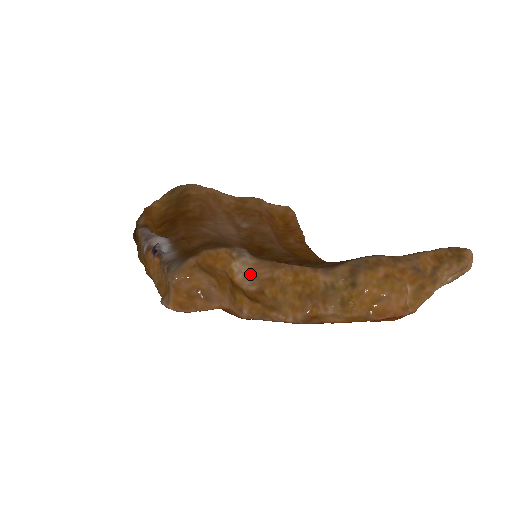
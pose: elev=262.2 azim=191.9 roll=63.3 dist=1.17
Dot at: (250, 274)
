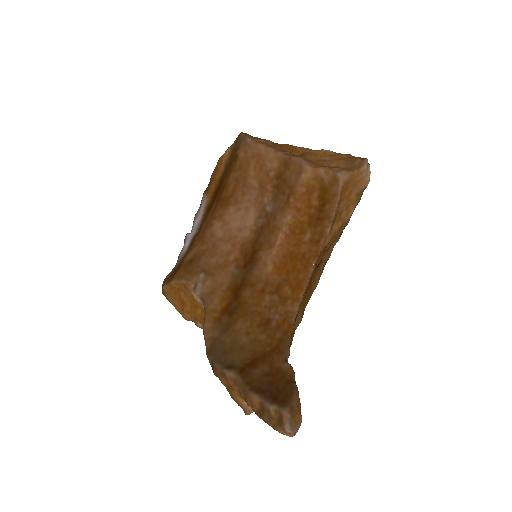
Dot at: occluded
